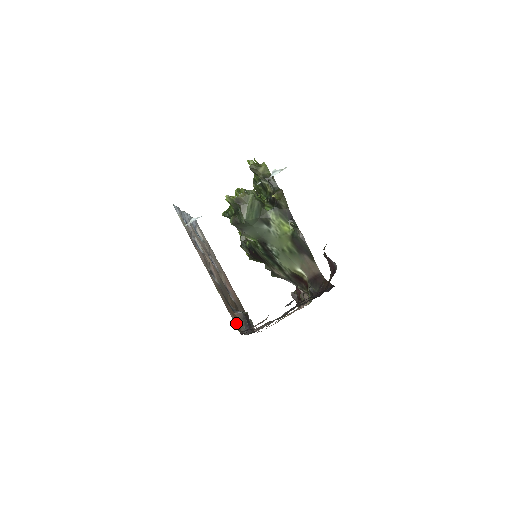
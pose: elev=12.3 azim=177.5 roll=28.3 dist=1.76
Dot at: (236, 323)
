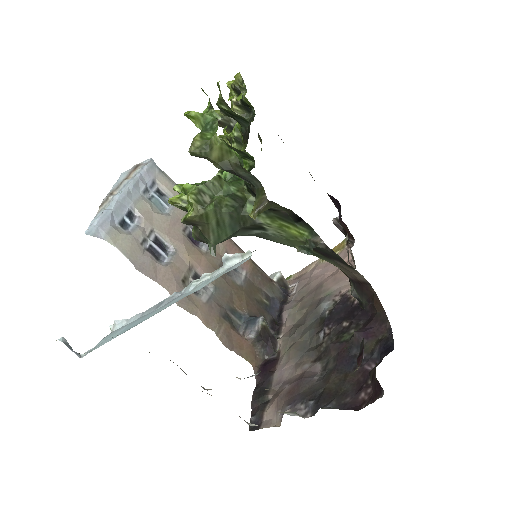
Dot at: (248, 356)
